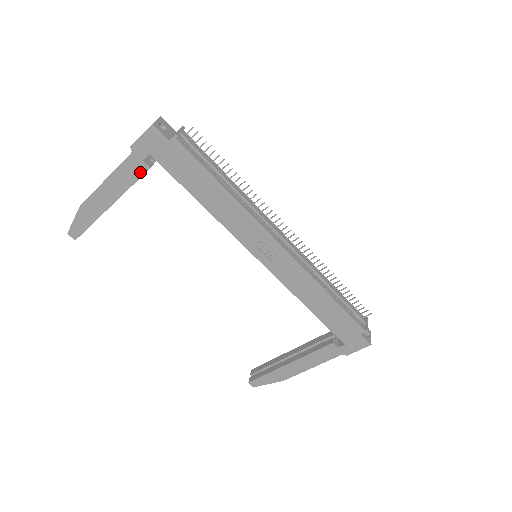
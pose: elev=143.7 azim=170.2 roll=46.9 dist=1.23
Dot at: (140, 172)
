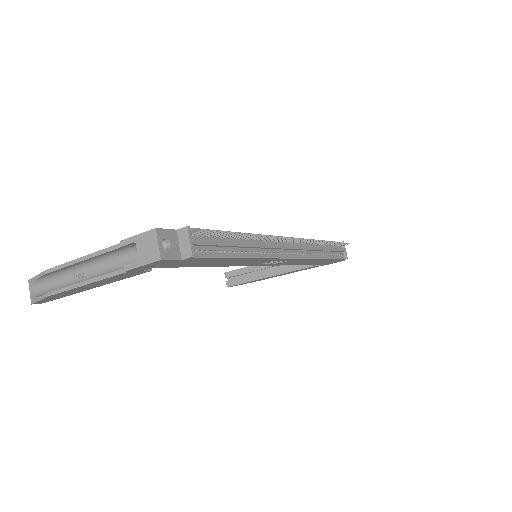
Dot at: (137, 274)
